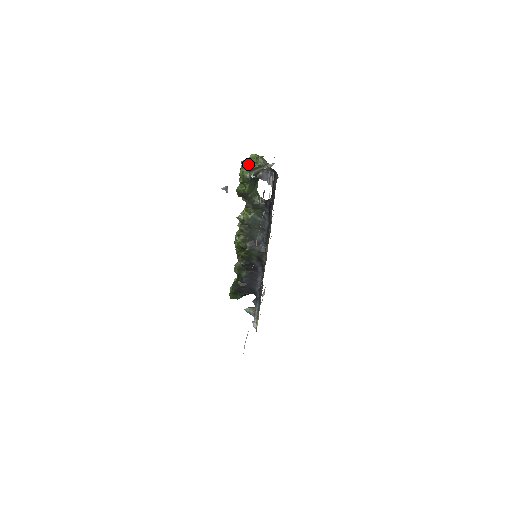
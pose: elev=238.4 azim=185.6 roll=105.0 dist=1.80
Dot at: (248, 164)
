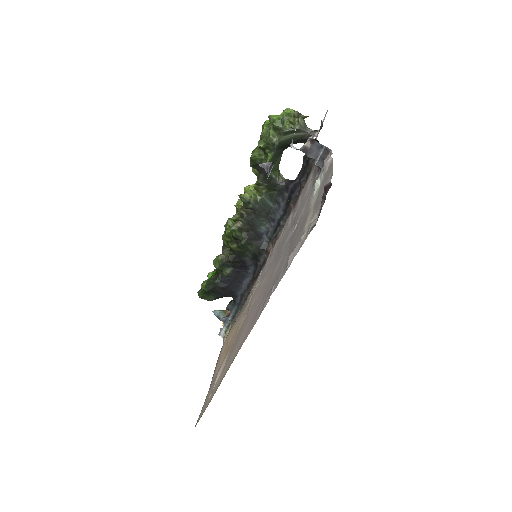
Dot at: (280, 122)
